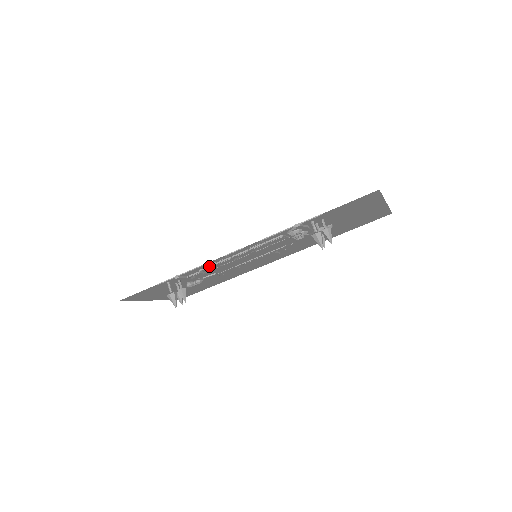
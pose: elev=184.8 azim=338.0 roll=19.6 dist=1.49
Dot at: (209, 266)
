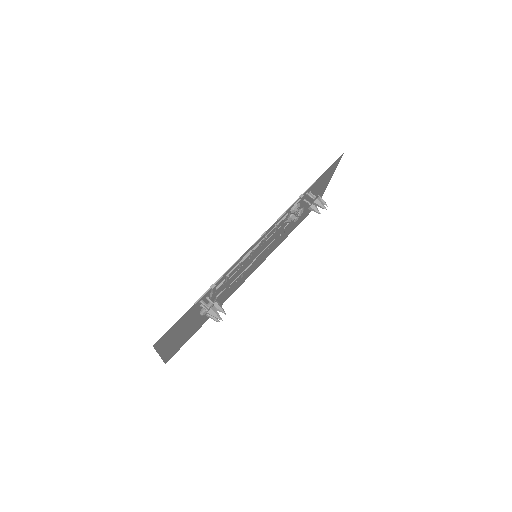
Dot at: (234, 268)
